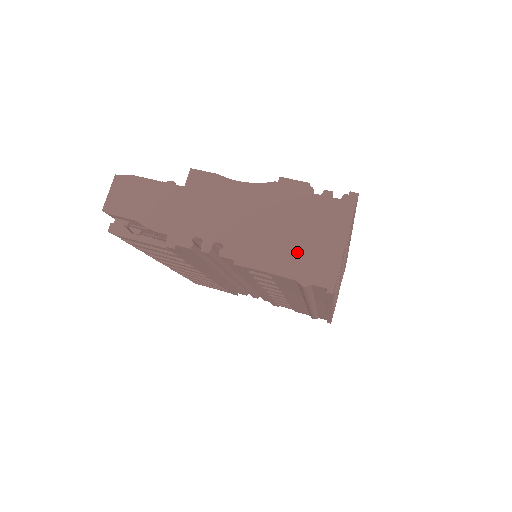
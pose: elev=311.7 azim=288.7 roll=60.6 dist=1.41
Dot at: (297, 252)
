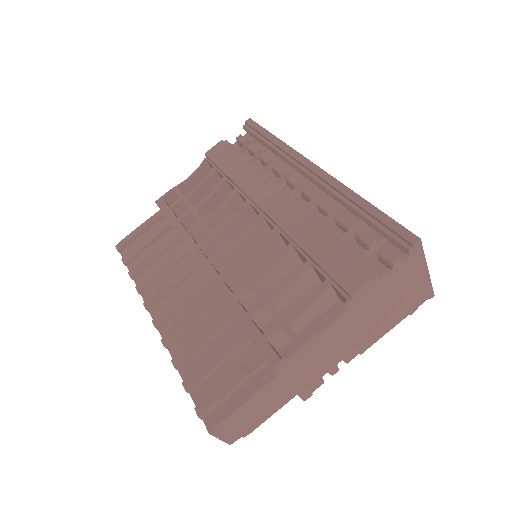
Dot at: (398, 308)
